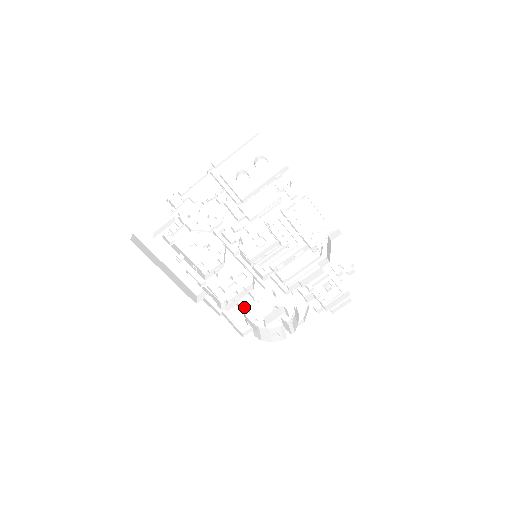
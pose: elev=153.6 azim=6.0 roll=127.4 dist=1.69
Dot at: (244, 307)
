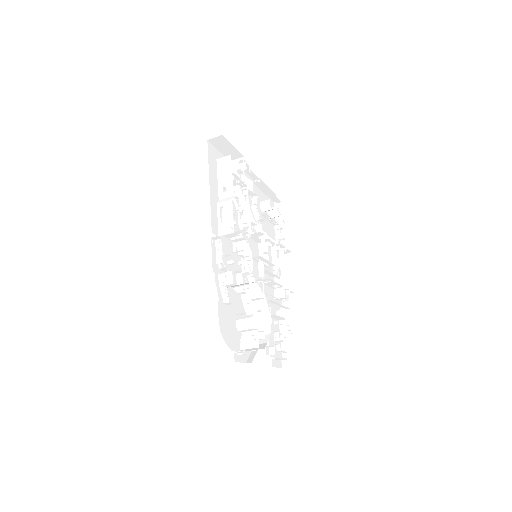
Dot at: occluded
